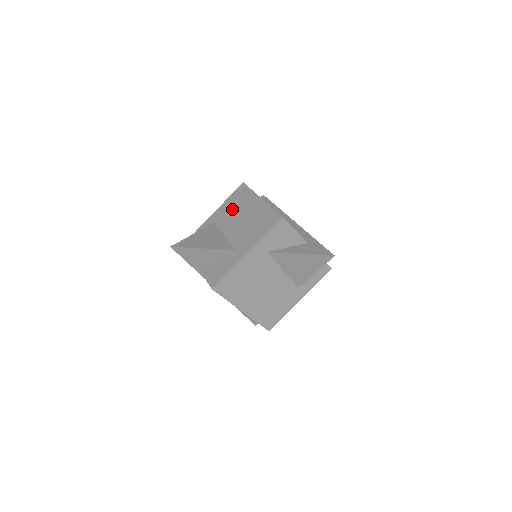
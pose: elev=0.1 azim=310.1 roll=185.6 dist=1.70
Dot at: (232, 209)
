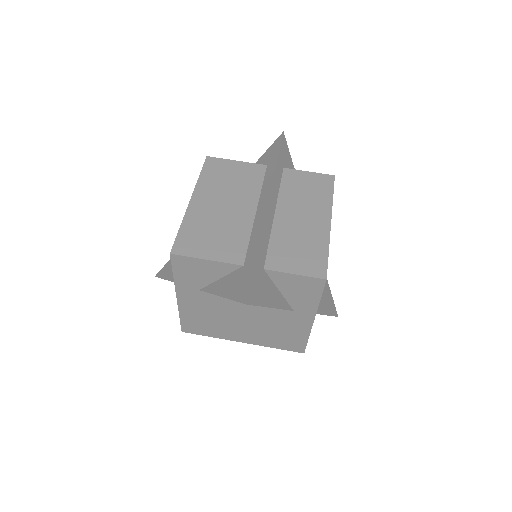
Dot at: occluded
